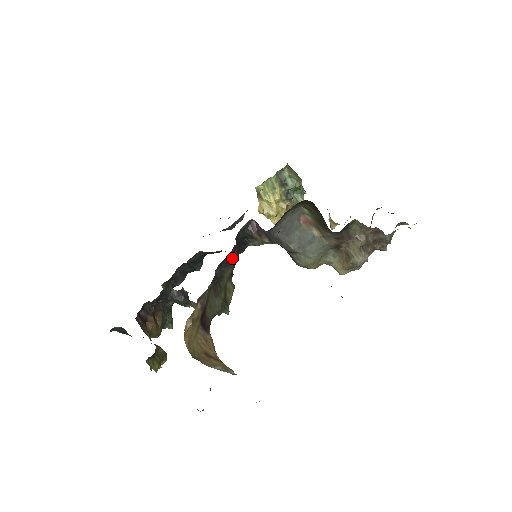
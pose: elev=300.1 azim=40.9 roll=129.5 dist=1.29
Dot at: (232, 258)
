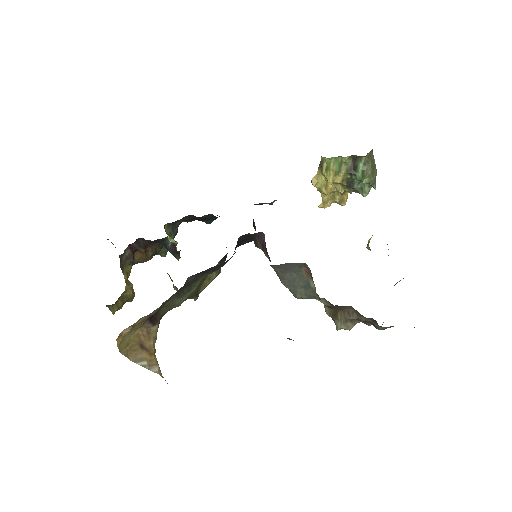
Dot at: (215, 268)
